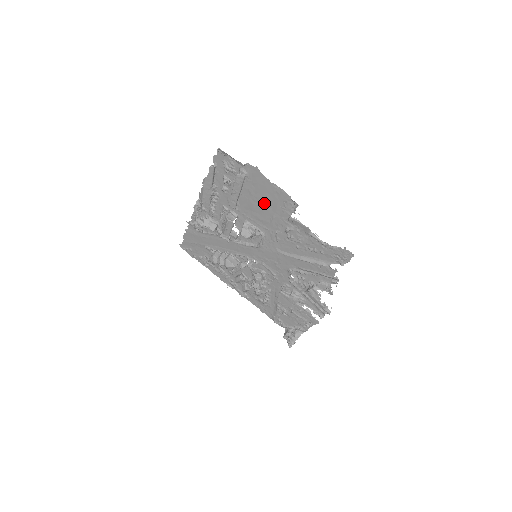
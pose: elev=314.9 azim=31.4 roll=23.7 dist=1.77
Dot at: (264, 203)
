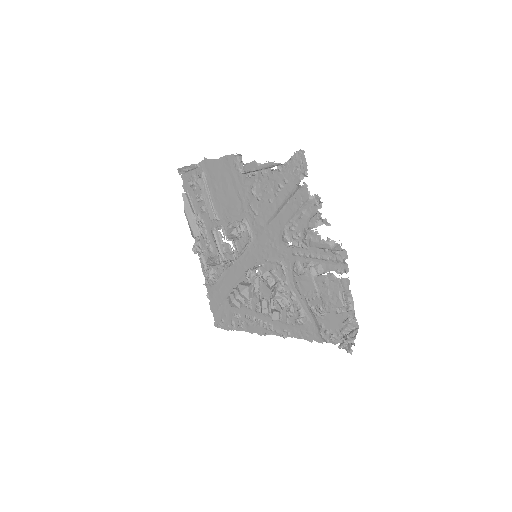
Dot at: (226, 186)
